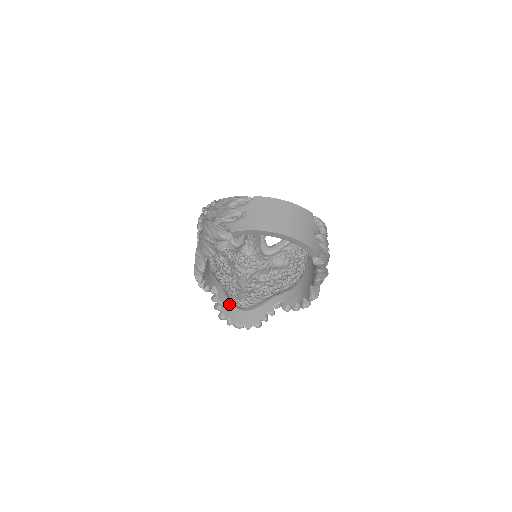
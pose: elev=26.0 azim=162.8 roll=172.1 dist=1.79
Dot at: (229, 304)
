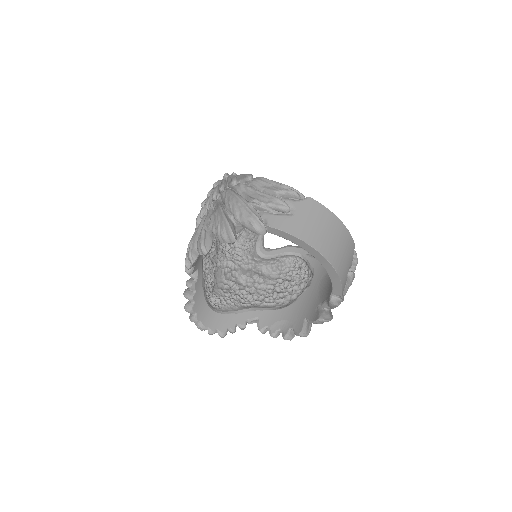
Dot at: (202, 297)
